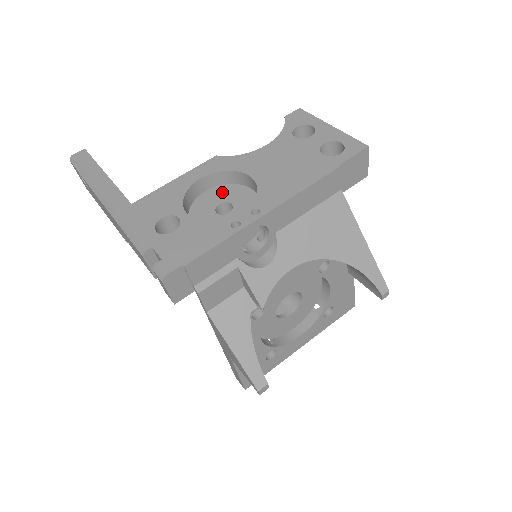
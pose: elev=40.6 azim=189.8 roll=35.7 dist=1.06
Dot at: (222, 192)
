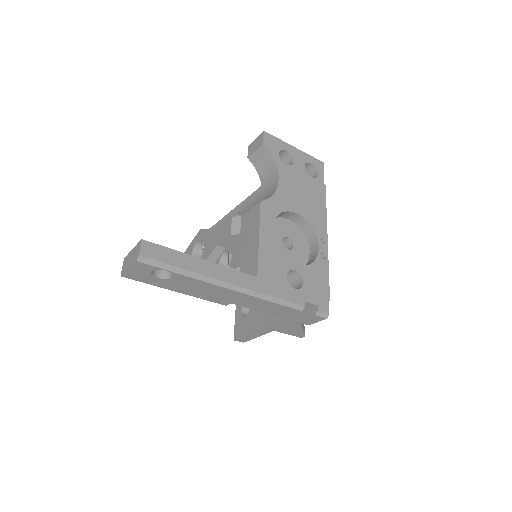
Dot at: (274, 230)
